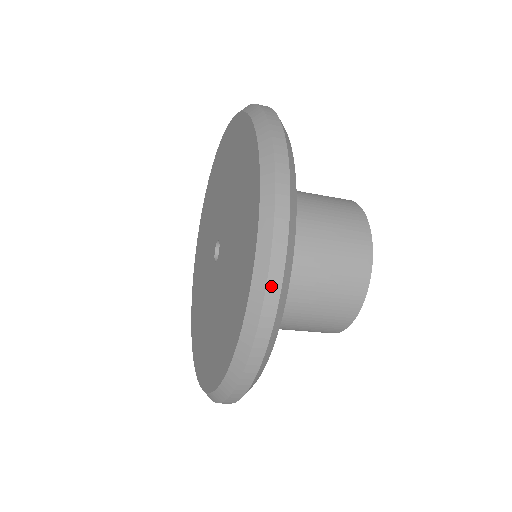
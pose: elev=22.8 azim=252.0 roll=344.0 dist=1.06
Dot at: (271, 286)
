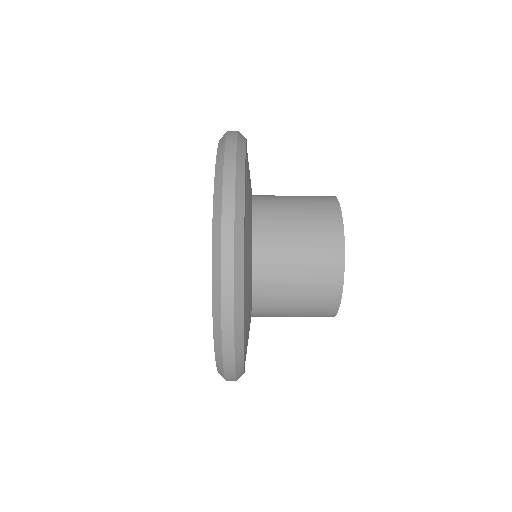
Dot at: (227, 364)
